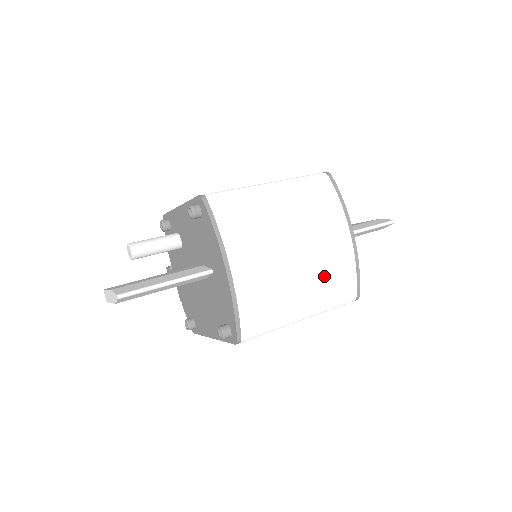
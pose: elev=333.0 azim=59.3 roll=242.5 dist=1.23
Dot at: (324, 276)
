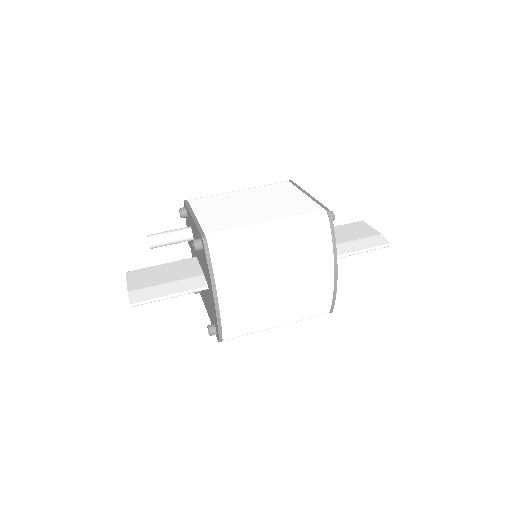
Dot at: (301, 302)
